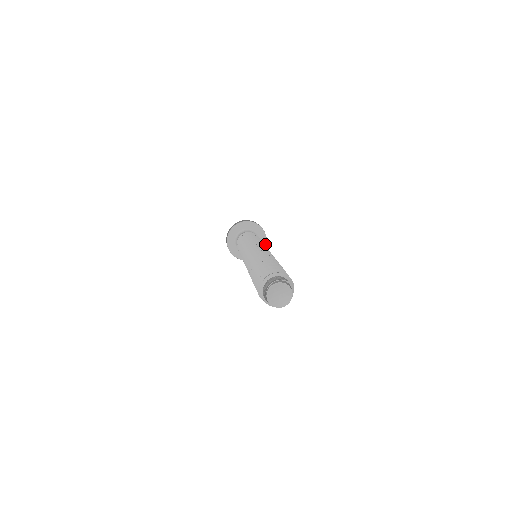
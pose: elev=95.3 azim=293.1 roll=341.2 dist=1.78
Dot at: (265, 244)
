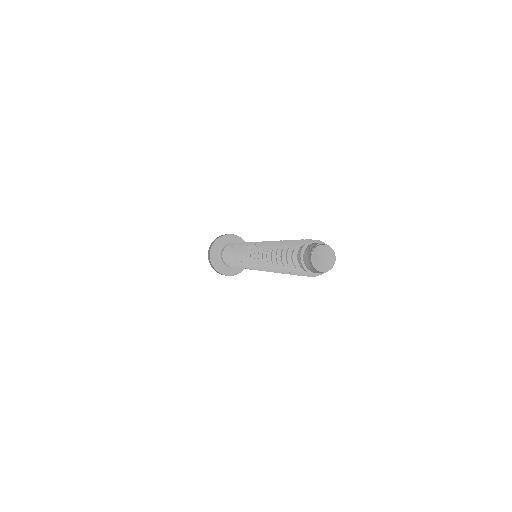
Dot at: occluded
